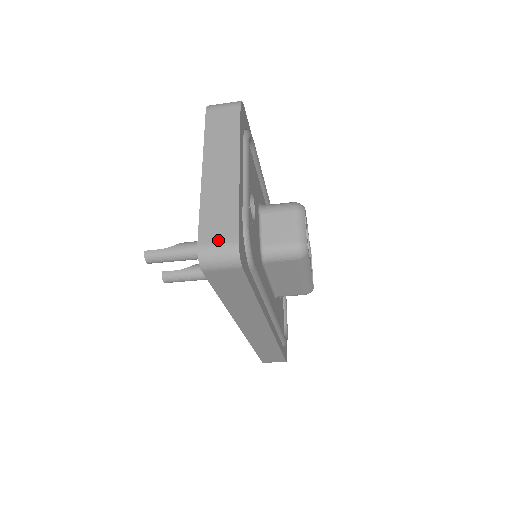
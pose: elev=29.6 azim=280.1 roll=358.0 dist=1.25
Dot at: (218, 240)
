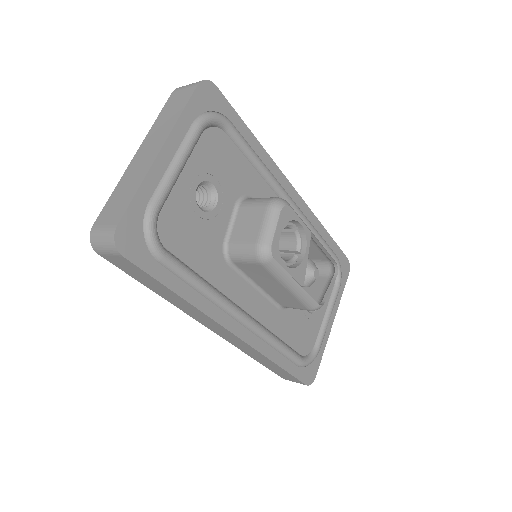
Dot at: (106, 223)
